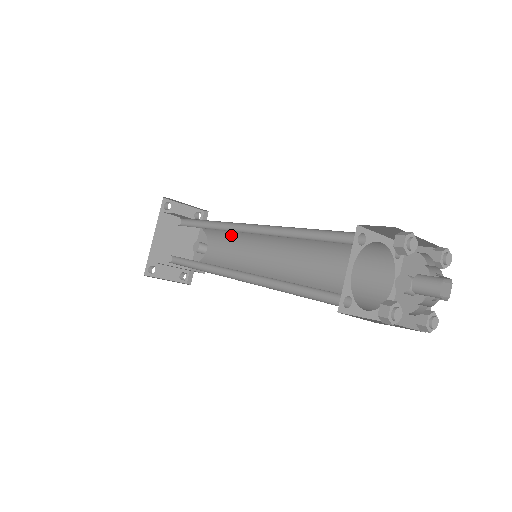
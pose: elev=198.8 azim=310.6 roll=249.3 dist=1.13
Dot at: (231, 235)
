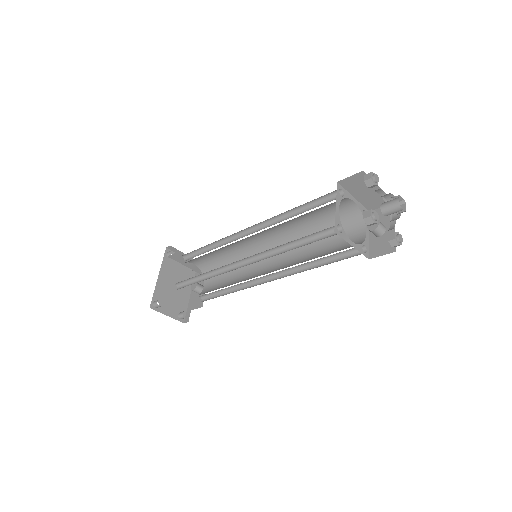
Dot at: (228, 262)
